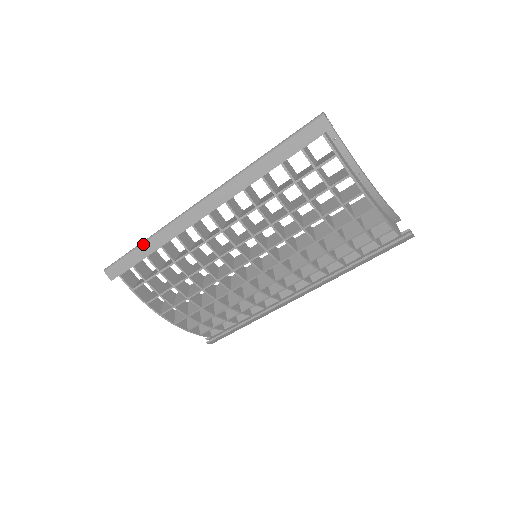
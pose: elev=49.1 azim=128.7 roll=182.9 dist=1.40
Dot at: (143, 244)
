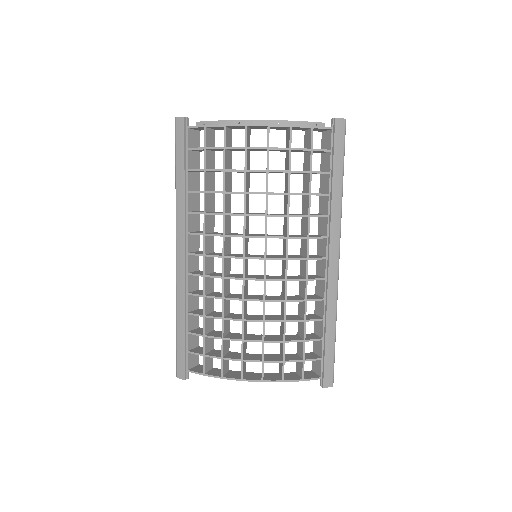
Dot at: (176, 324)
